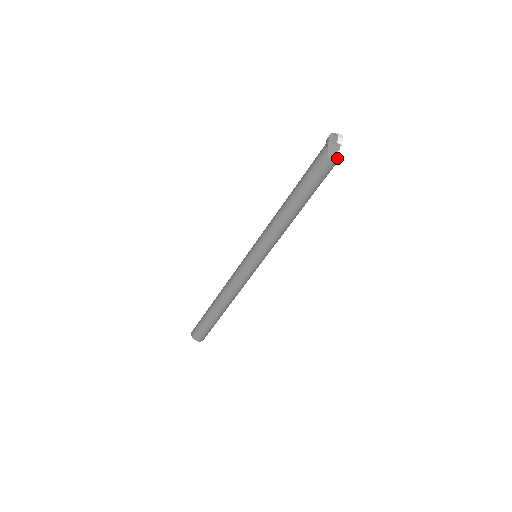
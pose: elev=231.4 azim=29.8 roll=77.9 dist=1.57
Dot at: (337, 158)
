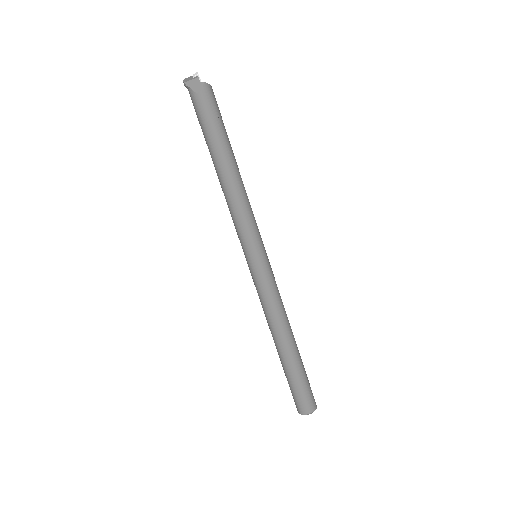
Dot at: (205, 86)
